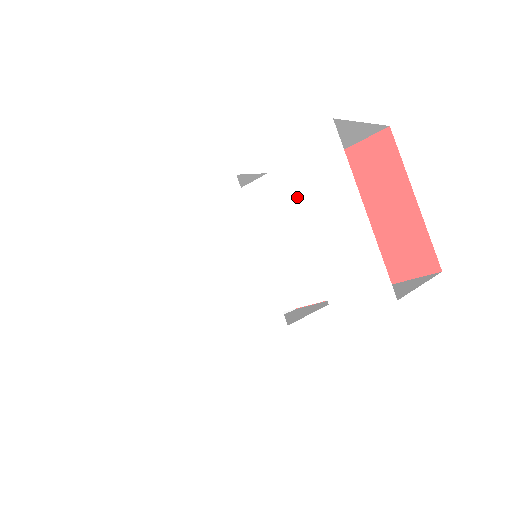
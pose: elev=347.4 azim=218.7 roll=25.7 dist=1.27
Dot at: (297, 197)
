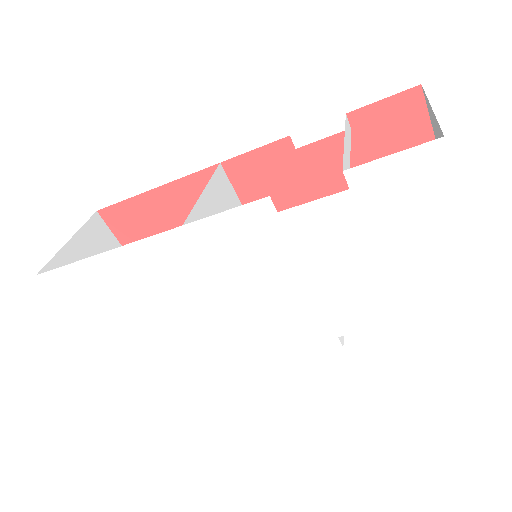
Dot at: (372, 226)
